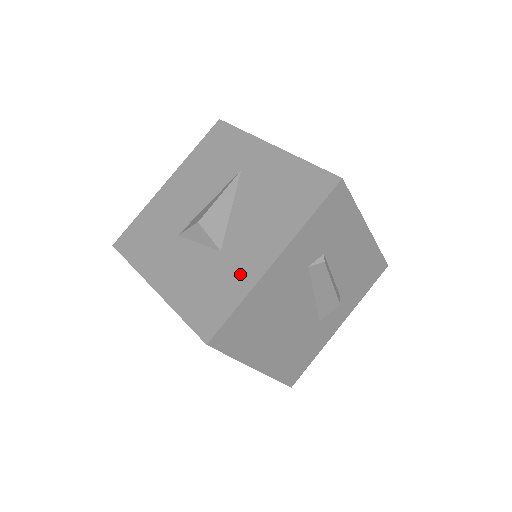
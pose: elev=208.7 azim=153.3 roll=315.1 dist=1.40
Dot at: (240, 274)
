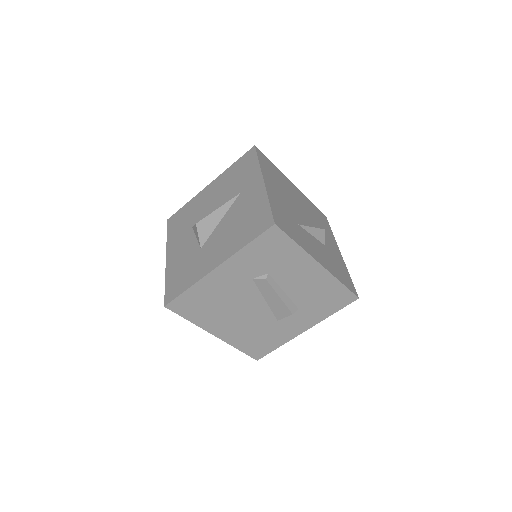
Dot at: (199, 269)
